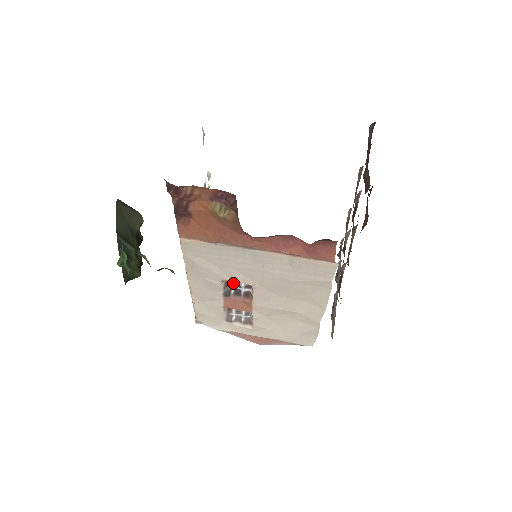
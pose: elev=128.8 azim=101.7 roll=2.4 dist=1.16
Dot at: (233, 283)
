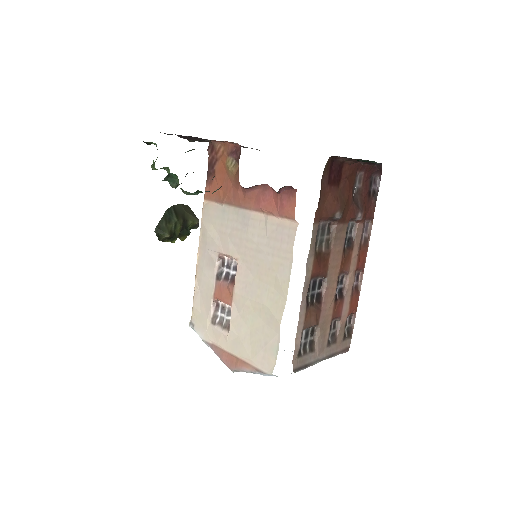
Dot at: (226, 263)
